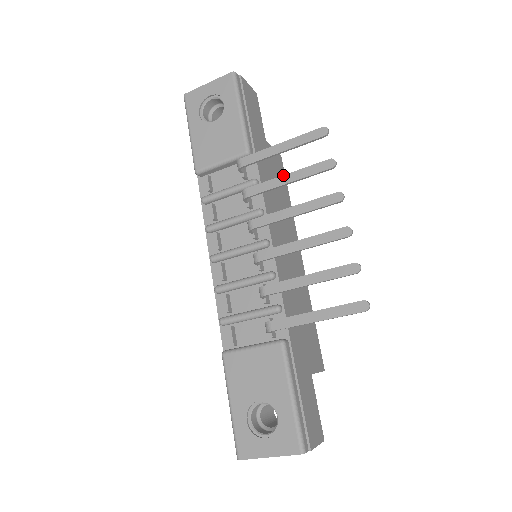
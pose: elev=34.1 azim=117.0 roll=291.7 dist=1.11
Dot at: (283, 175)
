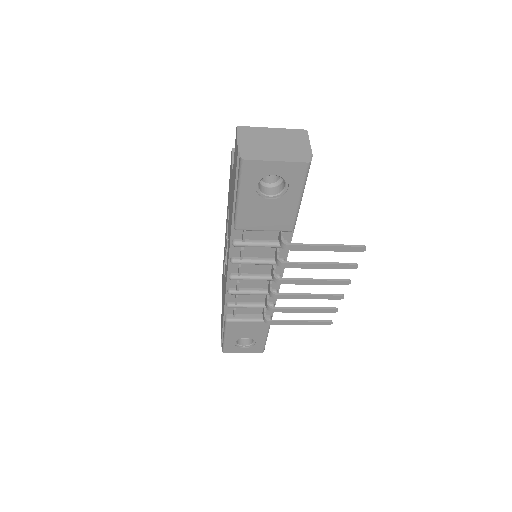
Dot at: (318, 264)
